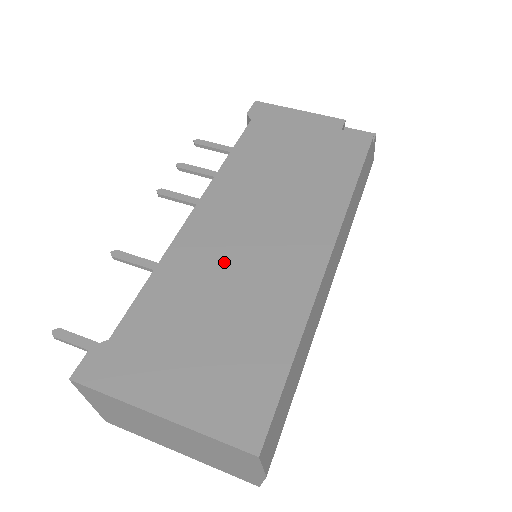
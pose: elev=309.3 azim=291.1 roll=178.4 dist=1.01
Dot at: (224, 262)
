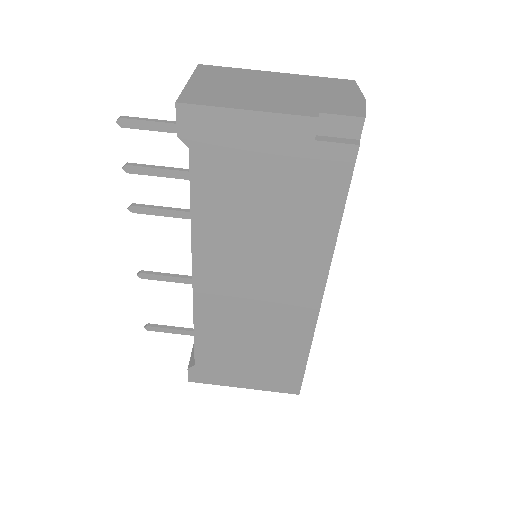
Dot at: (240, 317)
